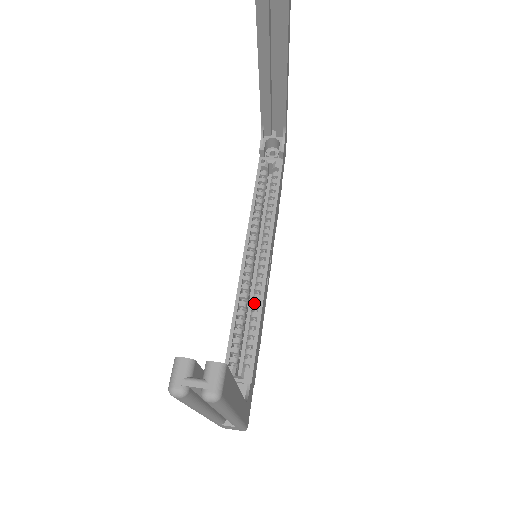
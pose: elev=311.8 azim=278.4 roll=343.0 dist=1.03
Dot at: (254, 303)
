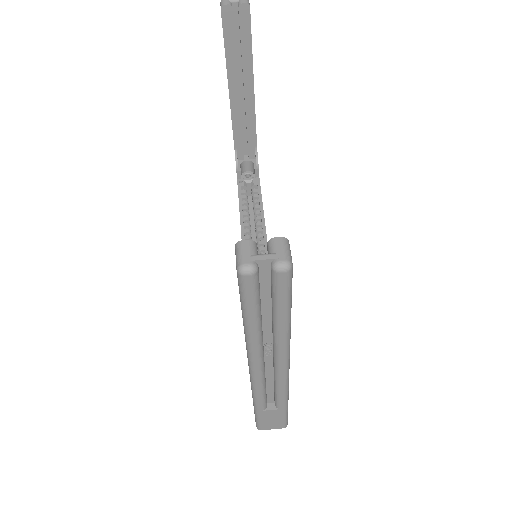
Dot at: occluded
